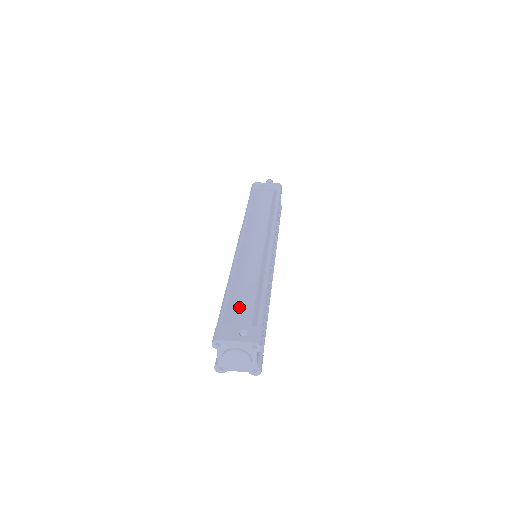
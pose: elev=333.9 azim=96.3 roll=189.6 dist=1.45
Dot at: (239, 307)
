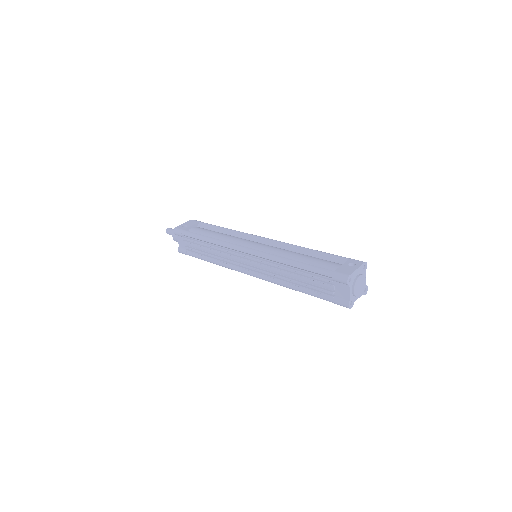
Dot at: (320, 263)
